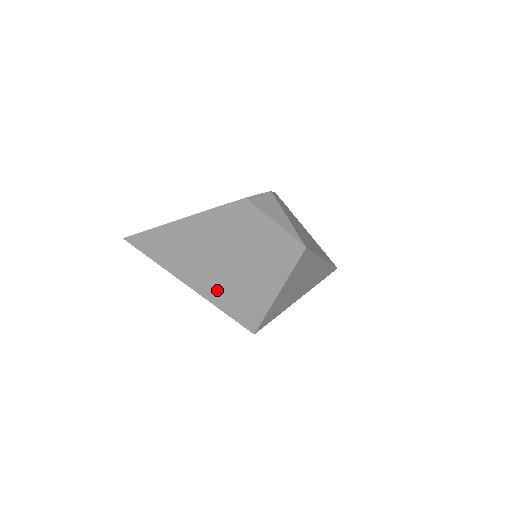
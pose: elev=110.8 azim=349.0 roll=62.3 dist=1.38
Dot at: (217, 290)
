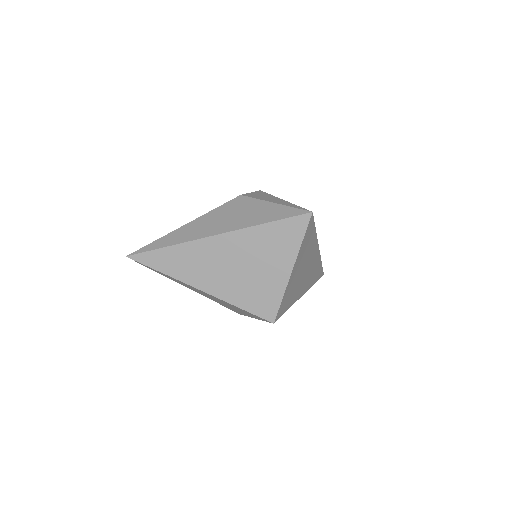
Dot at: (230, 285)
